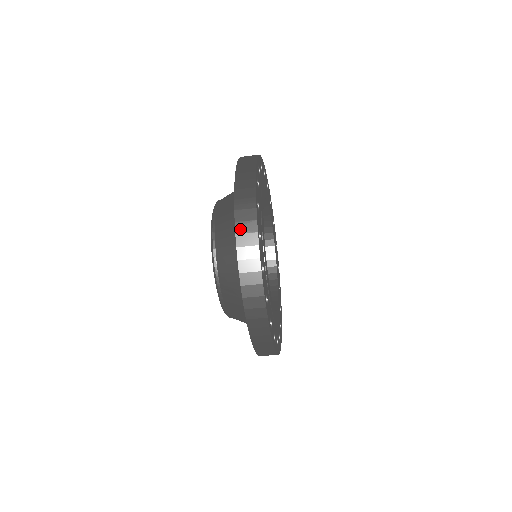
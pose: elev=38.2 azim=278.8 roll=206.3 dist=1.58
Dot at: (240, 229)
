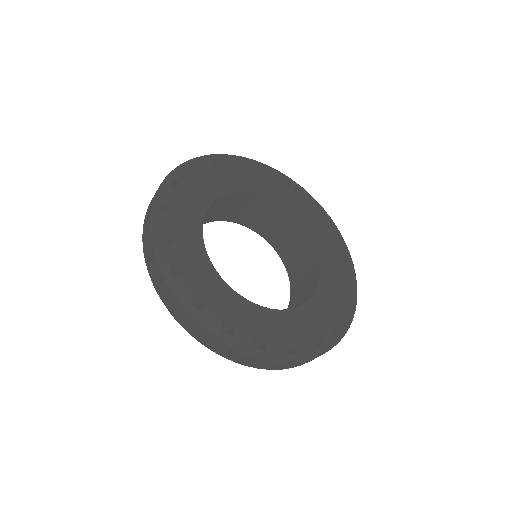
Dot at: (176, 316)
